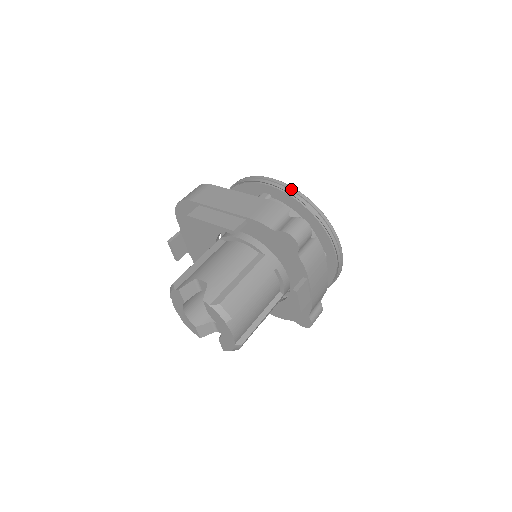
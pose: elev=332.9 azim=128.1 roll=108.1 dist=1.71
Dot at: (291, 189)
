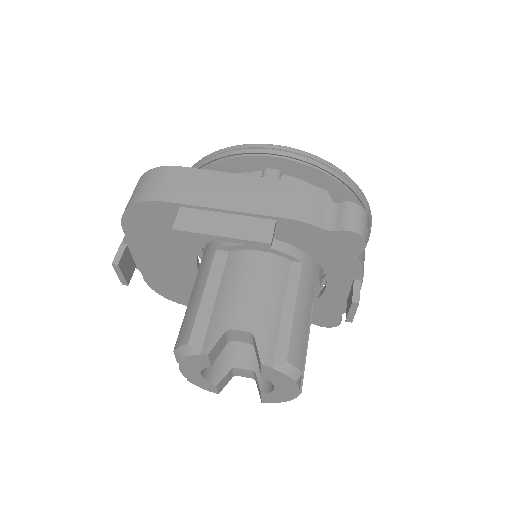
Dot at: (316, 159)
